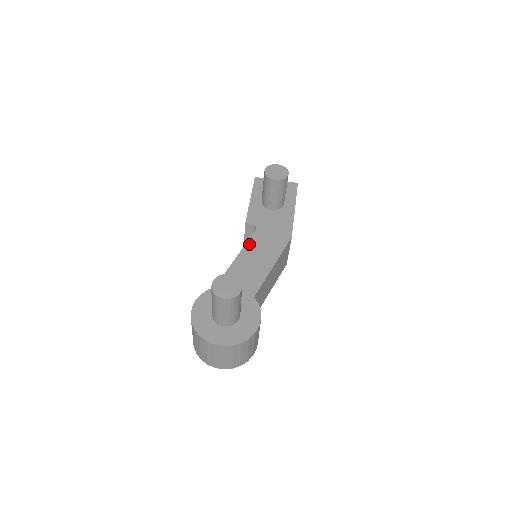
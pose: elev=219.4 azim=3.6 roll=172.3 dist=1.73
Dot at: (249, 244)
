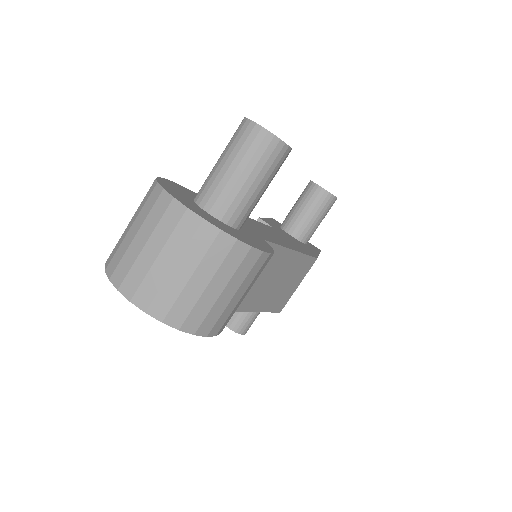
Dot at: (262, 224)
